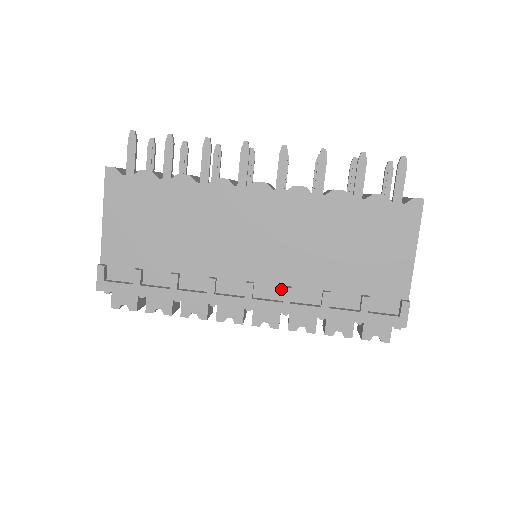
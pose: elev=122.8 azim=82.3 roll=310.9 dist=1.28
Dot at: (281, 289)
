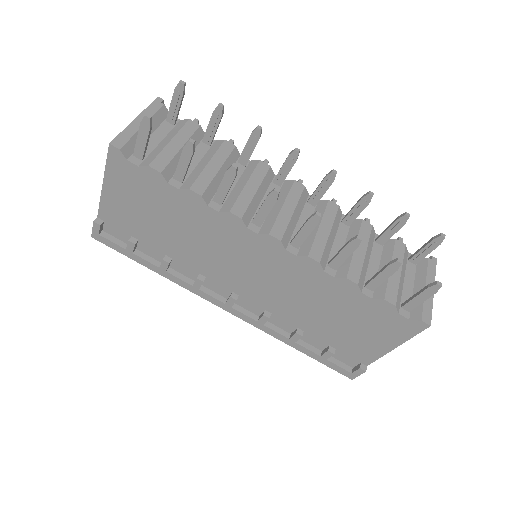
Dot at: (261, 310)
